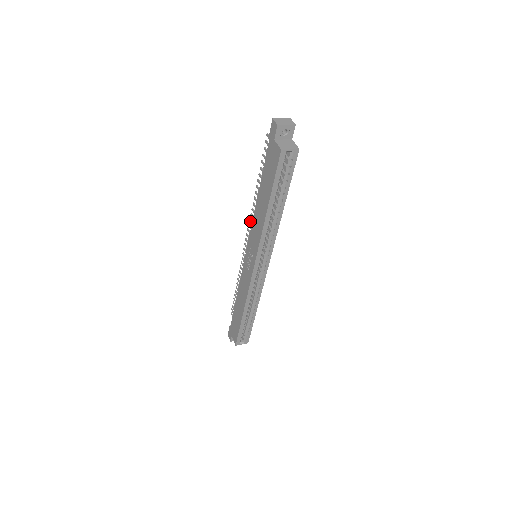
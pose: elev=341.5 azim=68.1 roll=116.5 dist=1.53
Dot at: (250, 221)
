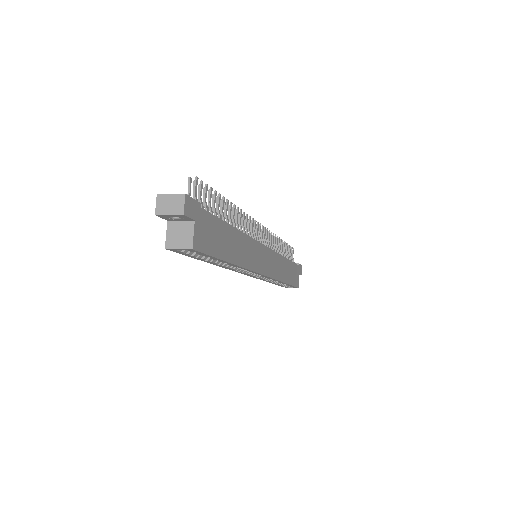
Dot at: (244, 220)
